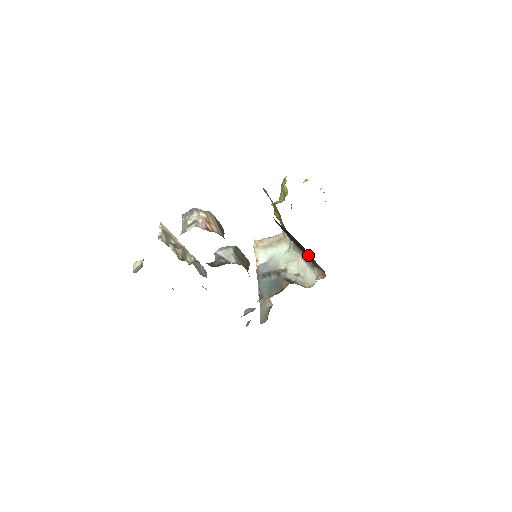
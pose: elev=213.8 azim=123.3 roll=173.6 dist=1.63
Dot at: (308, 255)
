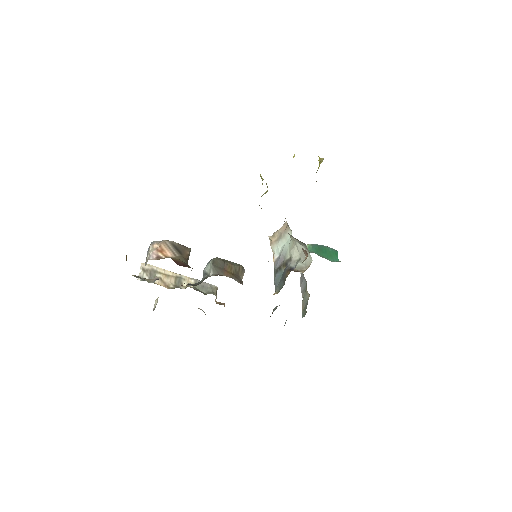
Dot at: occluded
